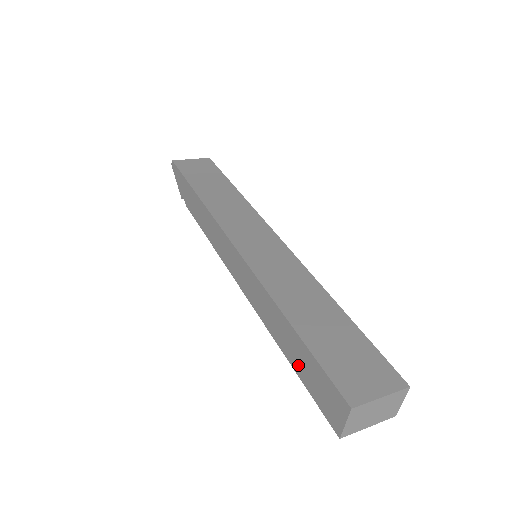
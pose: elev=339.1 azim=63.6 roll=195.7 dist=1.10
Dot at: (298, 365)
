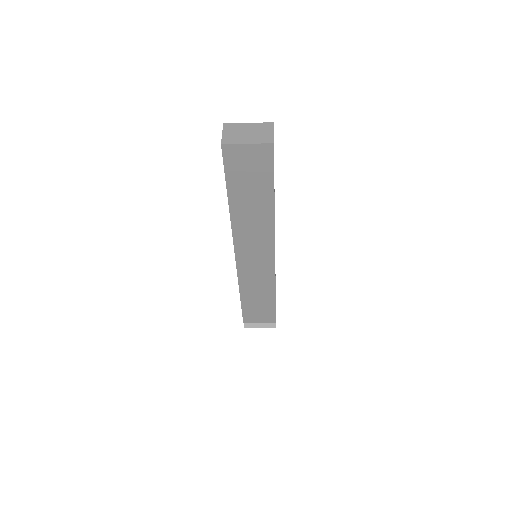
Dot at: occluded
